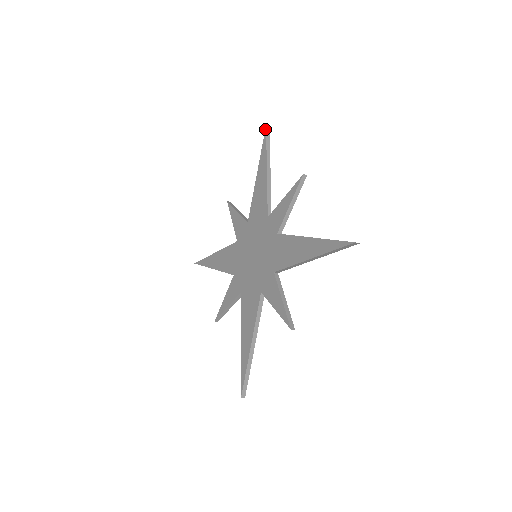
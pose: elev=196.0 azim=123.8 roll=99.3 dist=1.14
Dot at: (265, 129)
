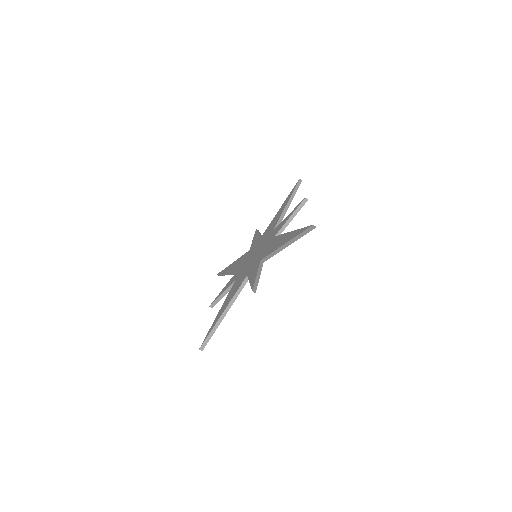
Dot at: (298, 180)
